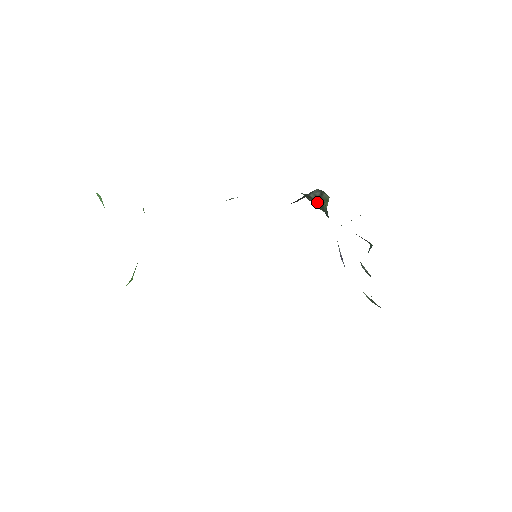
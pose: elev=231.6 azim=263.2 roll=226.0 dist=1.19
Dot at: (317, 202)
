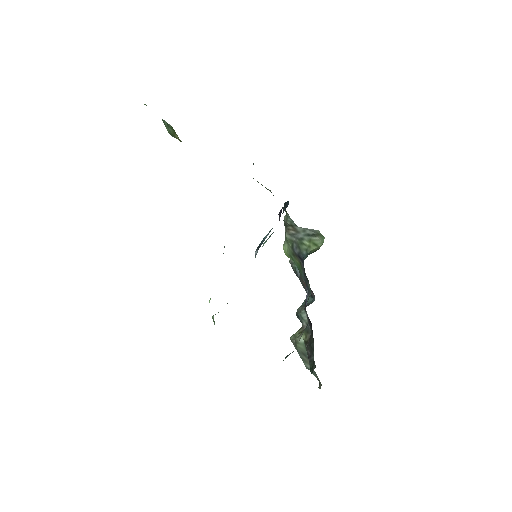
Dot at: (295, 235)
